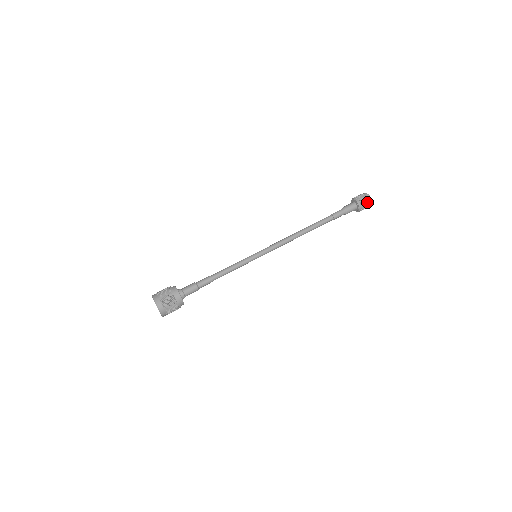
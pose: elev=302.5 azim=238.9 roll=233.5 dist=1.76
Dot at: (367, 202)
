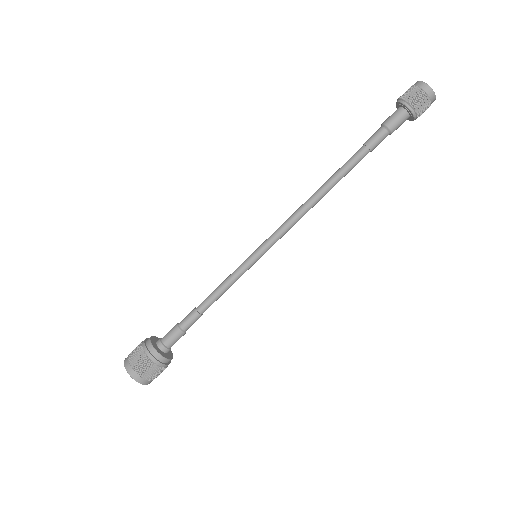
Dot at: (427, 103)
